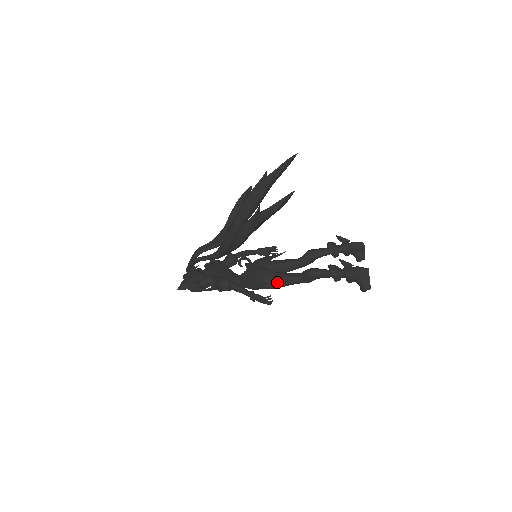
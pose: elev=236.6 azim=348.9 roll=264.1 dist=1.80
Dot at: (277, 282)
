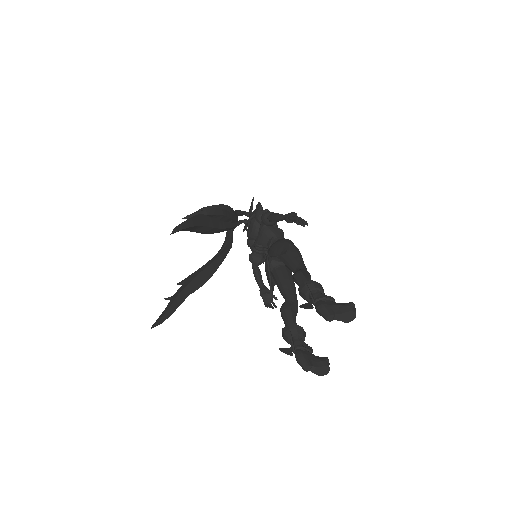
Dot at: occluded
